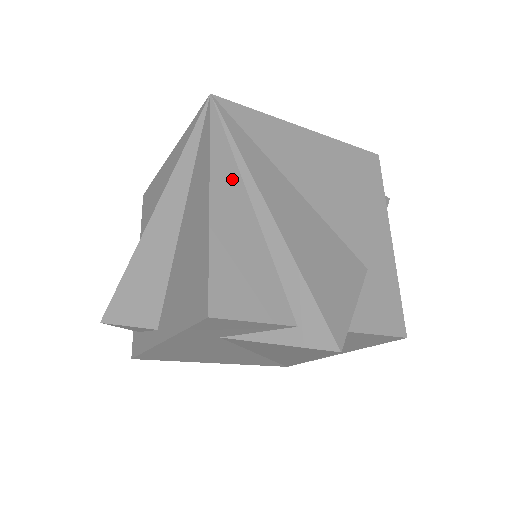
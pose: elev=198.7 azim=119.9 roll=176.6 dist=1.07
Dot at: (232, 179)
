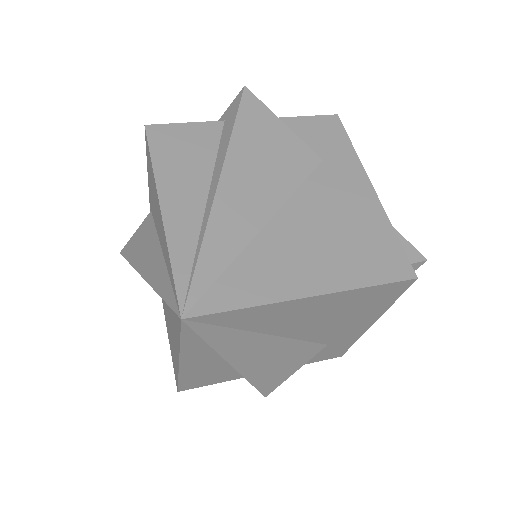
Dot at: (202, 352)
